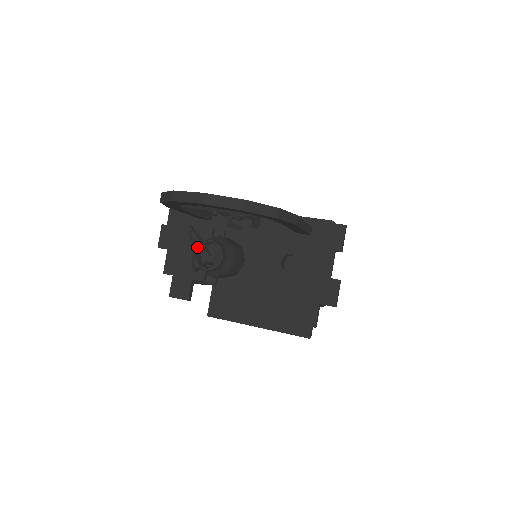
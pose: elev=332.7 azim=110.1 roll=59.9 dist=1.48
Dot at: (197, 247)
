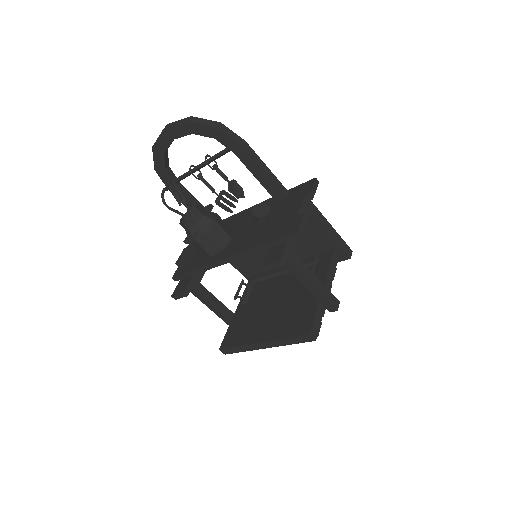
Dot at: (171, 189)
